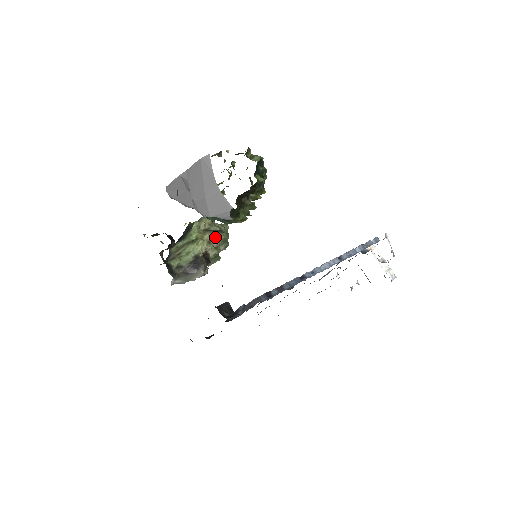
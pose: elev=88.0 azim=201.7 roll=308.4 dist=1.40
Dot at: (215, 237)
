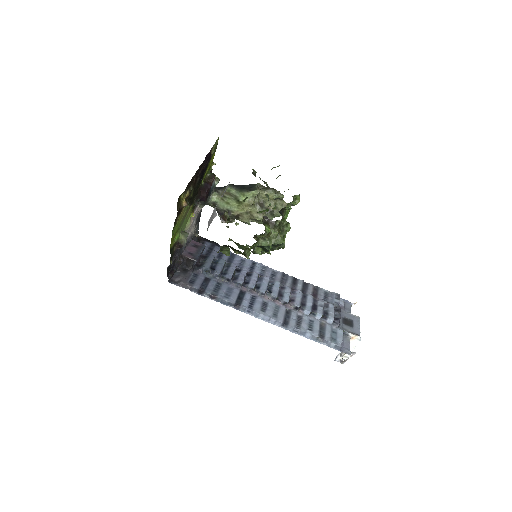
Dot at: (255, 214)
